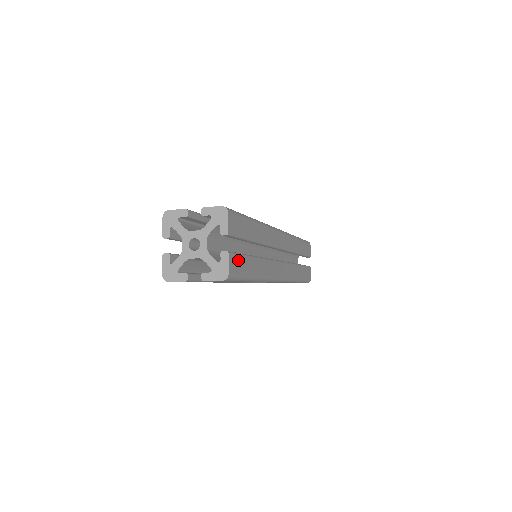
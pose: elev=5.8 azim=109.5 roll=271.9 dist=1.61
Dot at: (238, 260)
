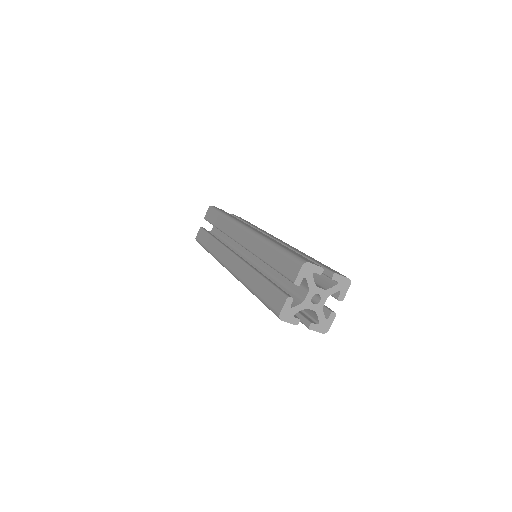
Dot at: occluded
